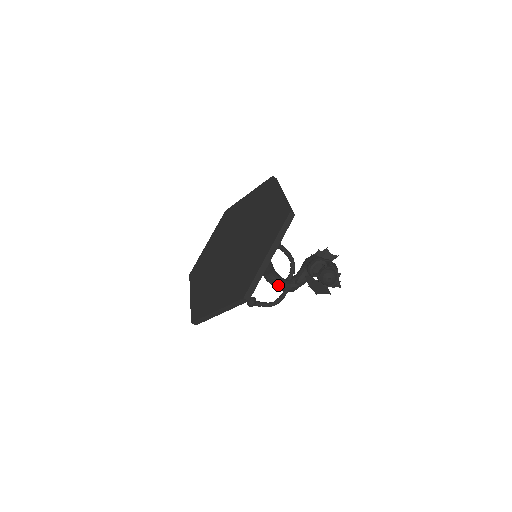
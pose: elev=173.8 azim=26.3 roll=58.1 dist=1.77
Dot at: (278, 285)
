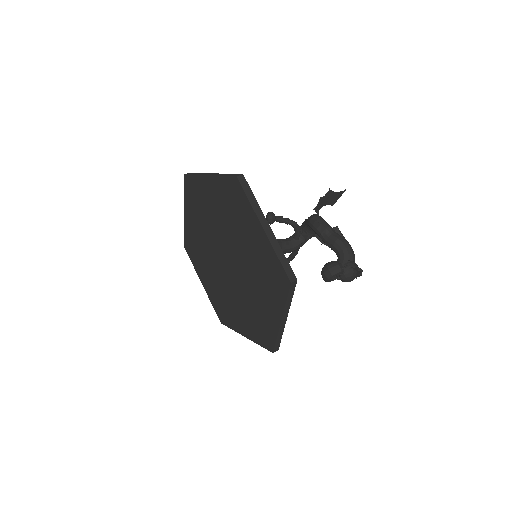
Dot at: (288, 252)
